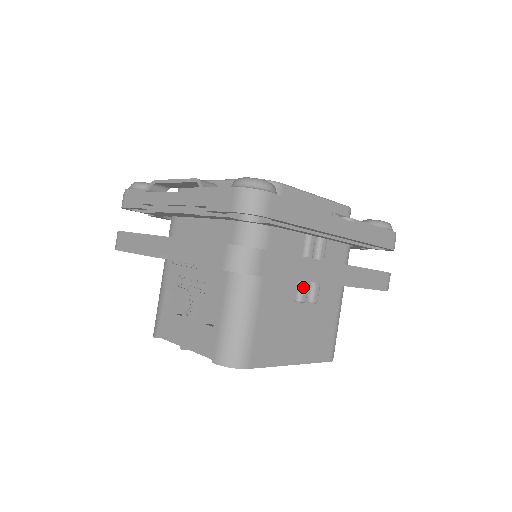
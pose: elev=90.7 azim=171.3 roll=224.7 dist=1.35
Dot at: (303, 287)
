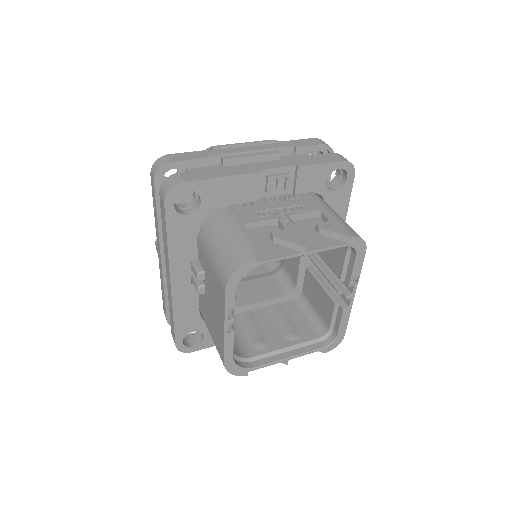
Dot at: occluded
